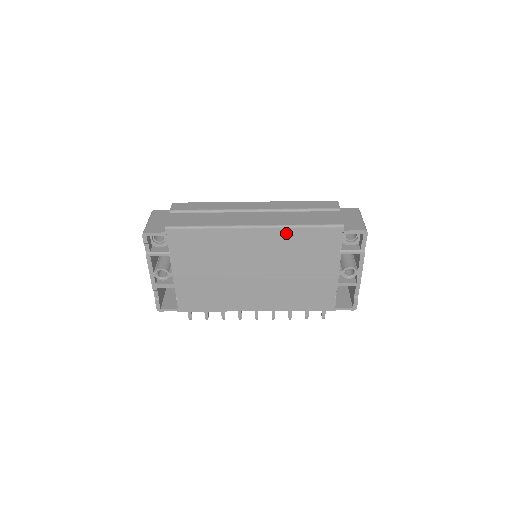
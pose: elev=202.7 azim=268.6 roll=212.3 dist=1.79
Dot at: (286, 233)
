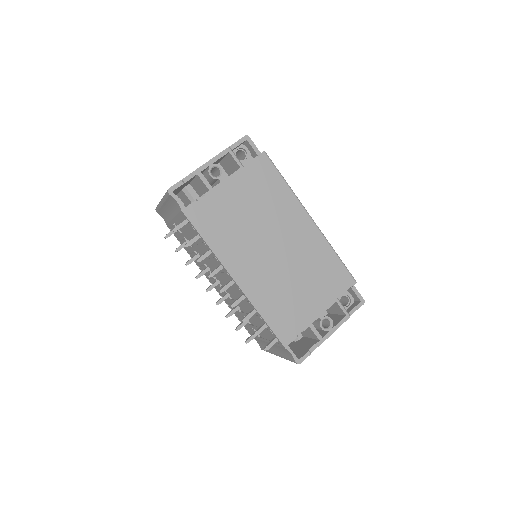
Dot at: (324, 245)
